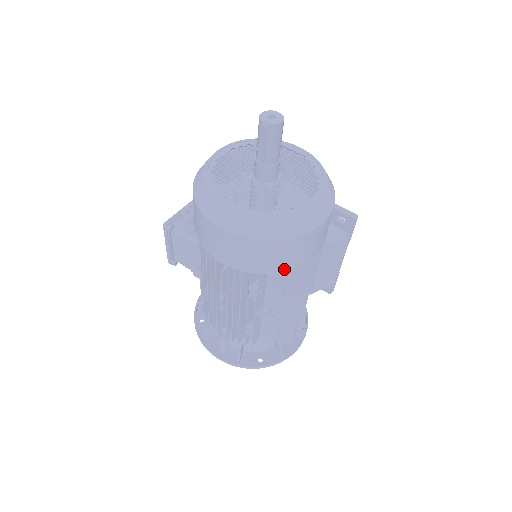
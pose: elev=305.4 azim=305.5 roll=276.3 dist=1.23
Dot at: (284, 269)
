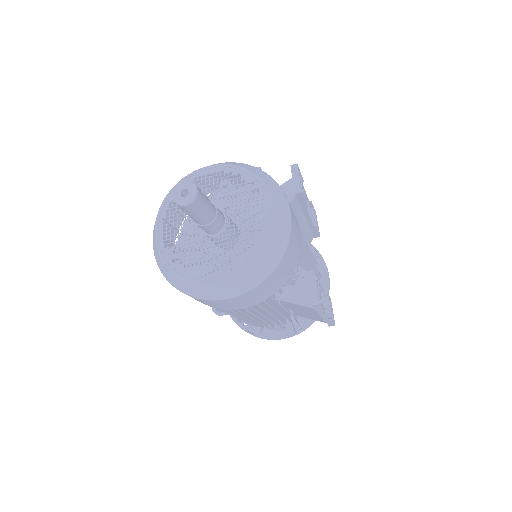
Dot at: occluded
